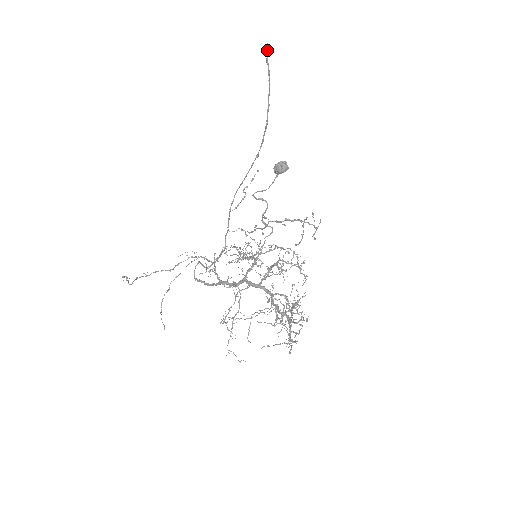
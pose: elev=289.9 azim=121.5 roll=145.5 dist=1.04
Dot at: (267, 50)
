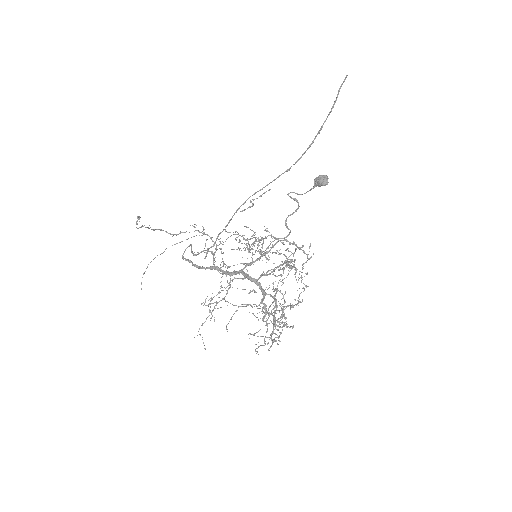
Dot at: (344, 81)
